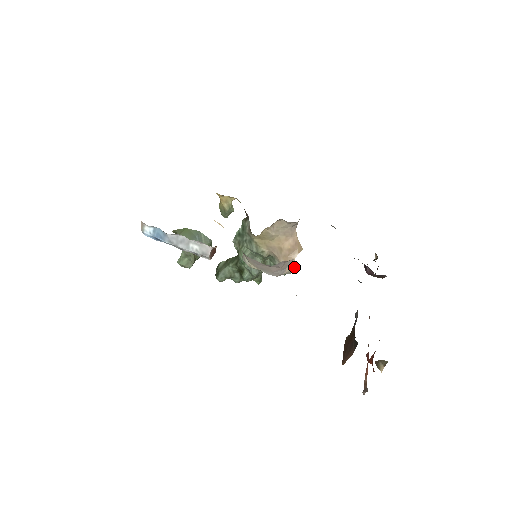
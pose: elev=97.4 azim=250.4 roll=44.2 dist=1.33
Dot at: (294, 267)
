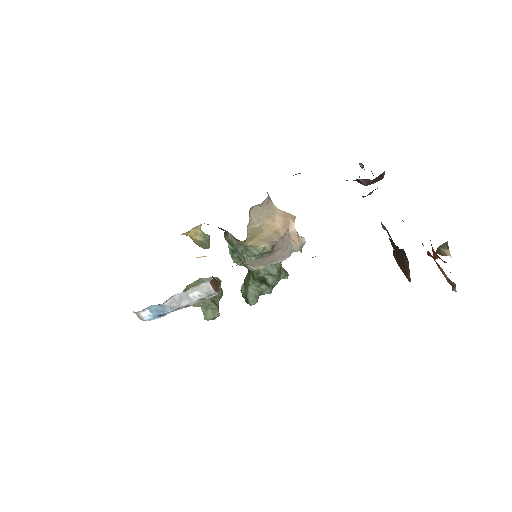
Dot at: (302, 237)
